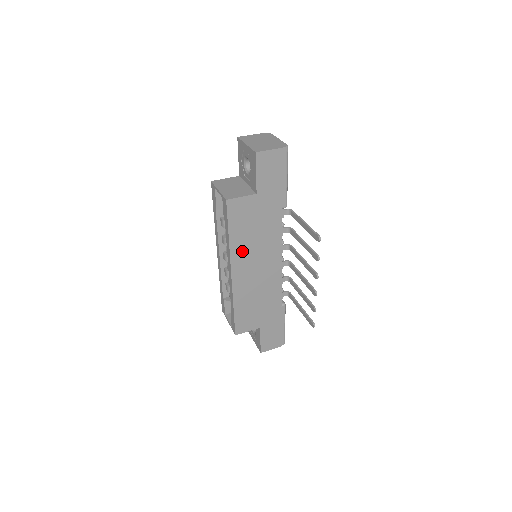
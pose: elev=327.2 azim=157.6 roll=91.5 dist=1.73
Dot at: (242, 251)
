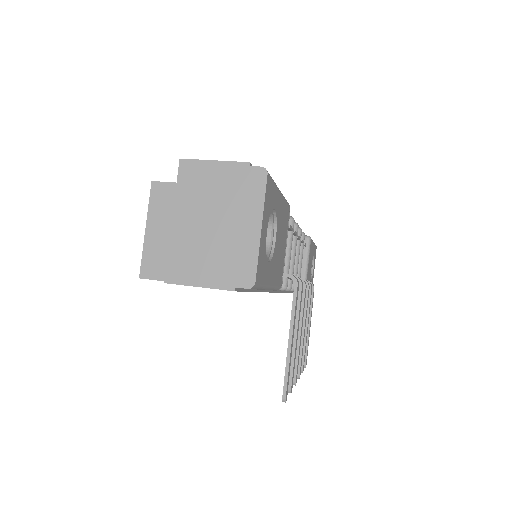
Dot at: occluded
